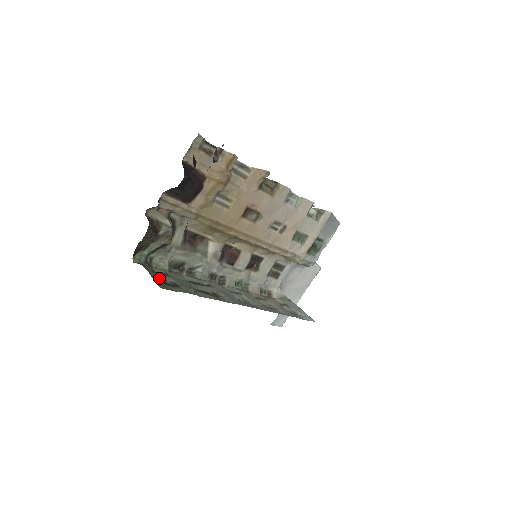
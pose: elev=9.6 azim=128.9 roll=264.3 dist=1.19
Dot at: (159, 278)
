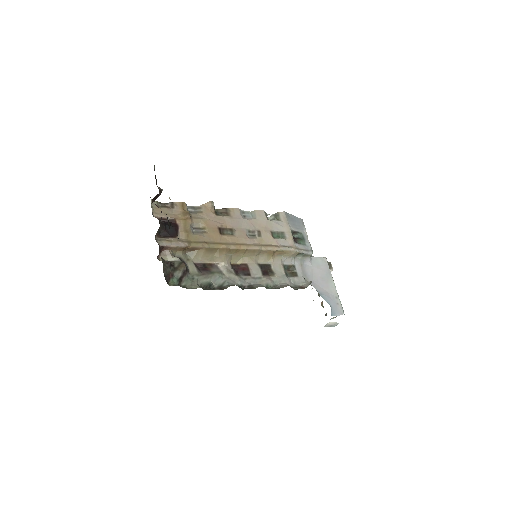
Dot at: occluded
